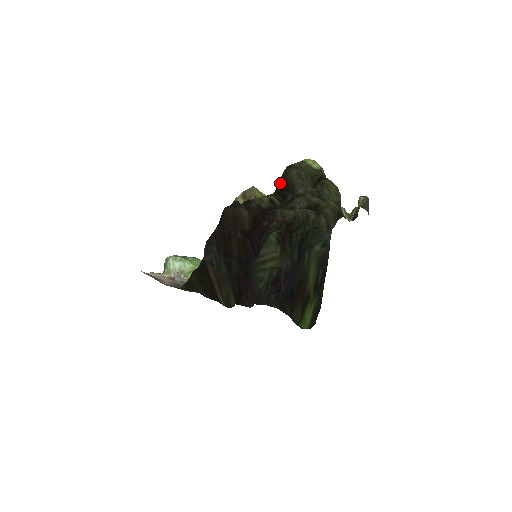
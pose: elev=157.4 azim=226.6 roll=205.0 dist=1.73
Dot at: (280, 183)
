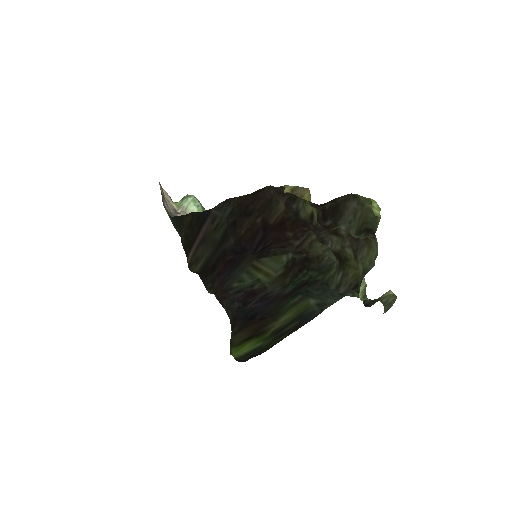
Dot at: (333, 202)
